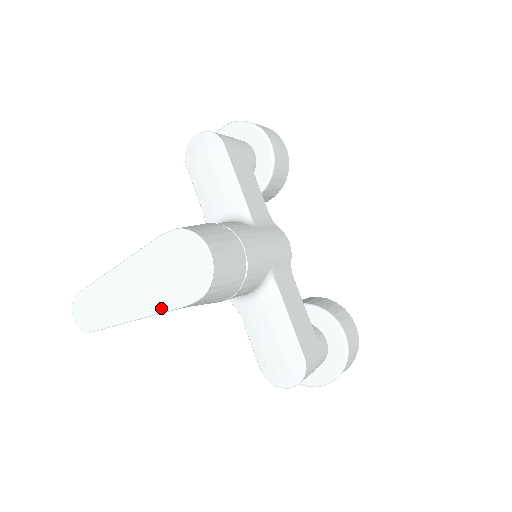
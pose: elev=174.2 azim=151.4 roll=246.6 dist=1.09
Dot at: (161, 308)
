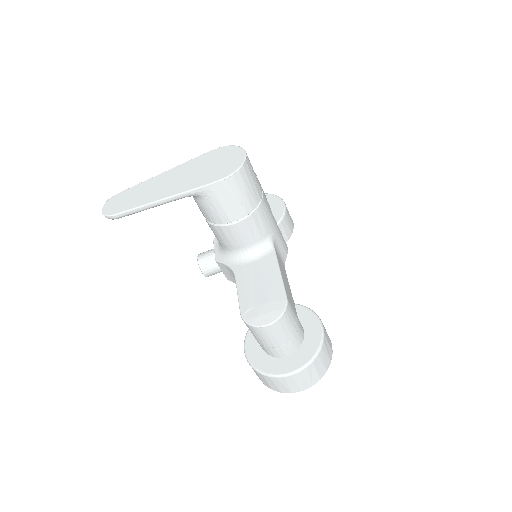
Dot at: (191, 187)
